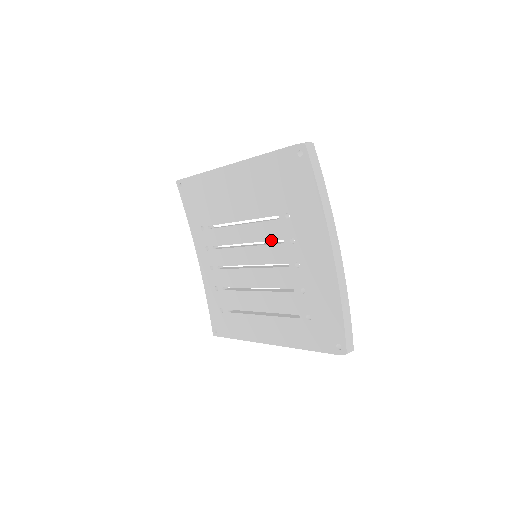
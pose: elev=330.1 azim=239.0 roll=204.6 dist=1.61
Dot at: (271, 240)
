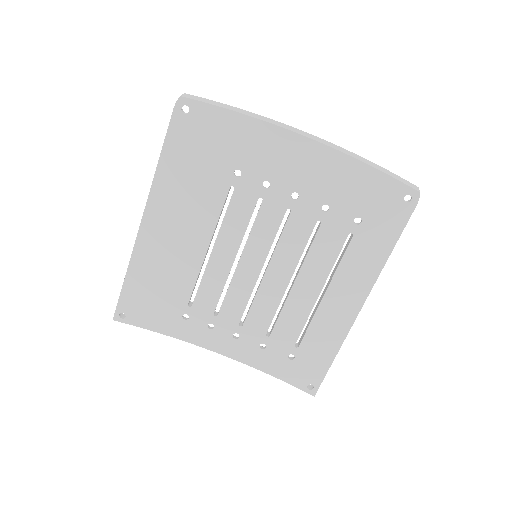
Dot at: (250, 216)
